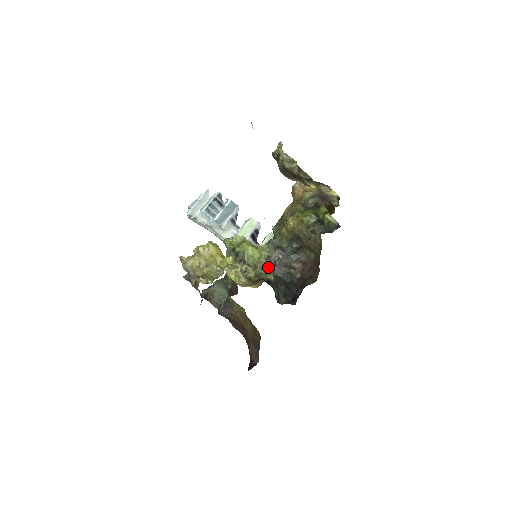
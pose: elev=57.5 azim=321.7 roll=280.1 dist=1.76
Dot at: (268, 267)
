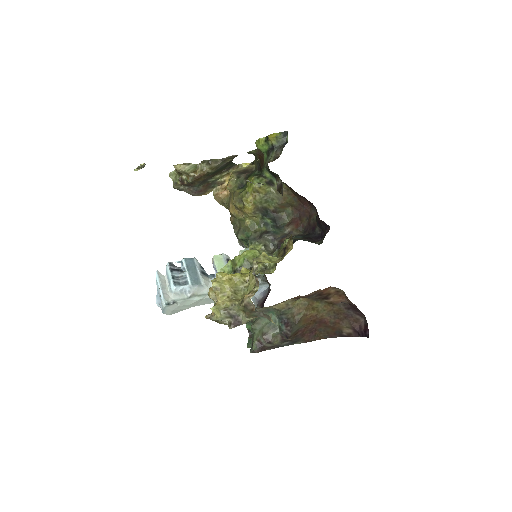
Dot at: (274, 252)
